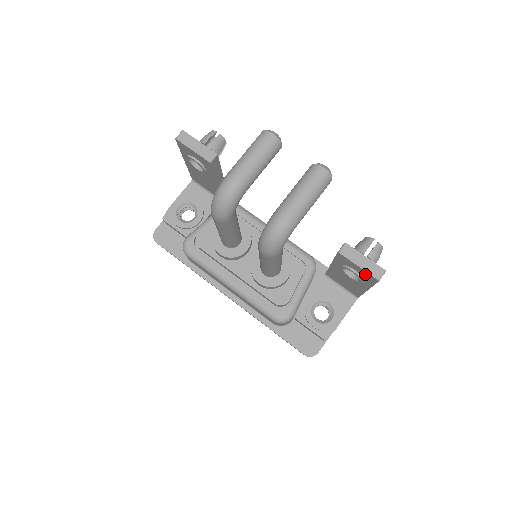
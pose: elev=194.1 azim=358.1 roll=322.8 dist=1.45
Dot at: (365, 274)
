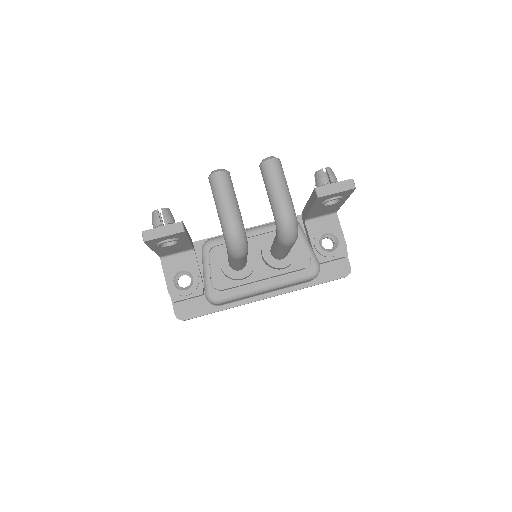
Dot at: (343, 193)
